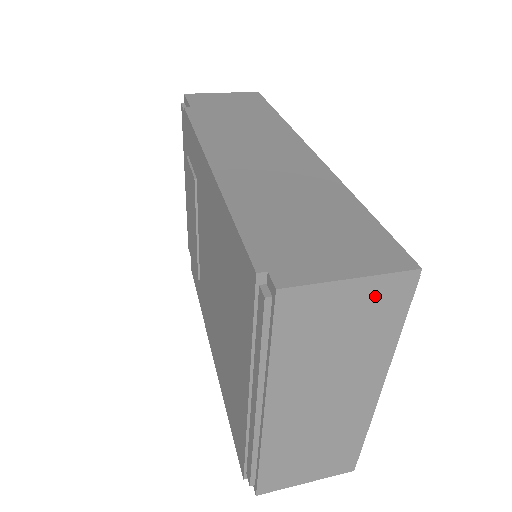
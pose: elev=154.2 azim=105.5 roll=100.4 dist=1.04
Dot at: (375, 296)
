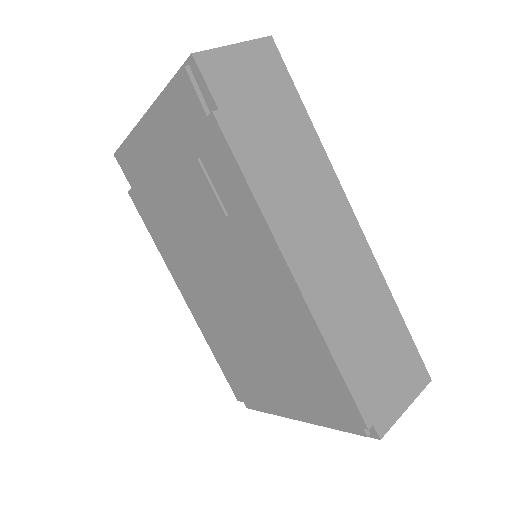
Dot at: occluded
